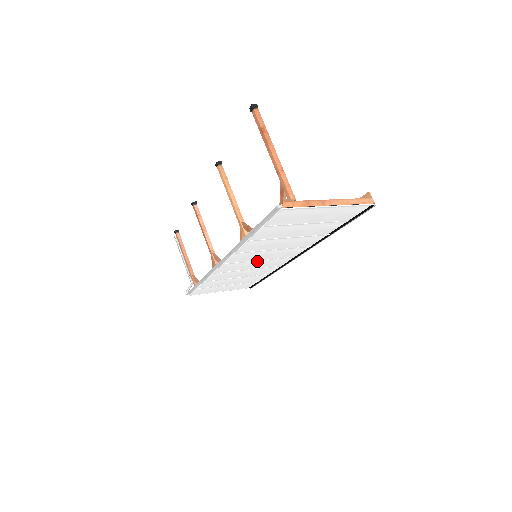
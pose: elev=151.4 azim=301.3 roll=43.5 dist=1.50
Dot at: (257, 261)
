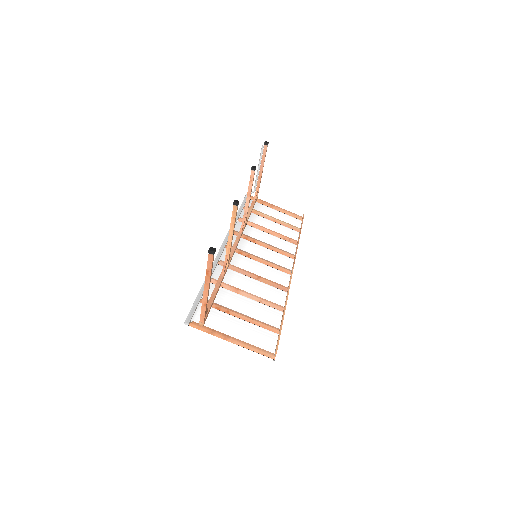
Dot at: (256, 258)
